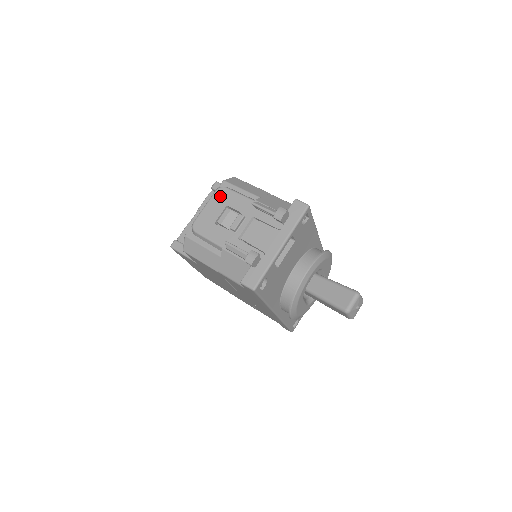
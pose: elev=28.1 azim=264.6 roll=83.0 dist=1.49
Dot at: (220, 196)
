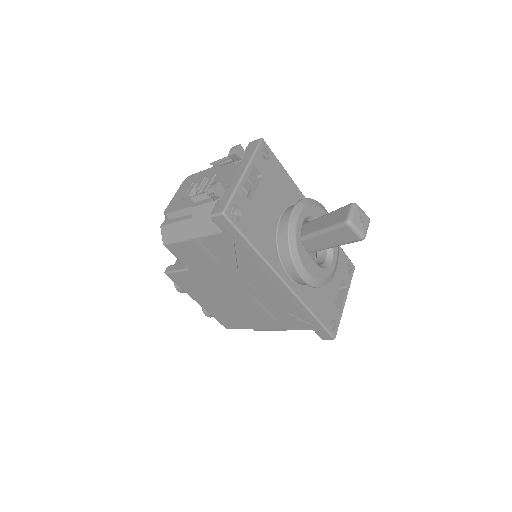
Dot at: (186, 182)
